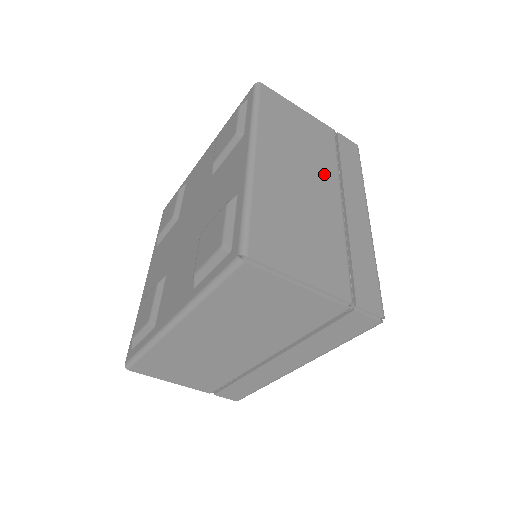
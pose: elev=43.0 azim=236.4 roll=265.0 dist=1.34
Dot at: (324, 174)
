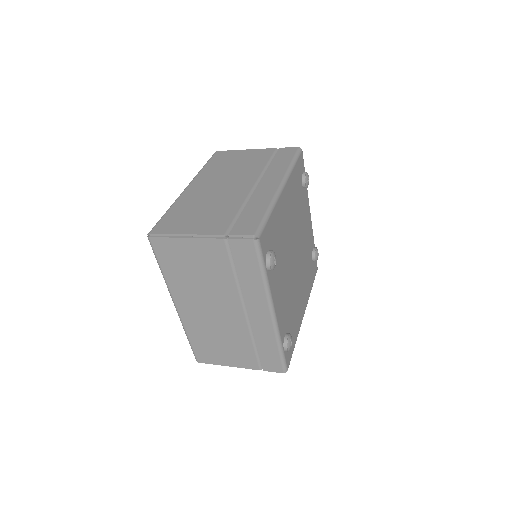
Dot at: (225, 296)
